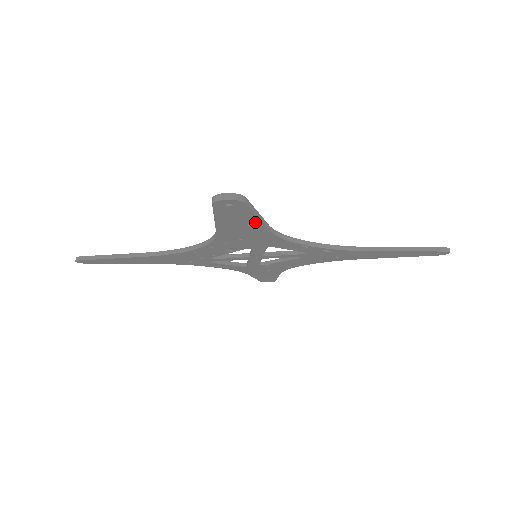
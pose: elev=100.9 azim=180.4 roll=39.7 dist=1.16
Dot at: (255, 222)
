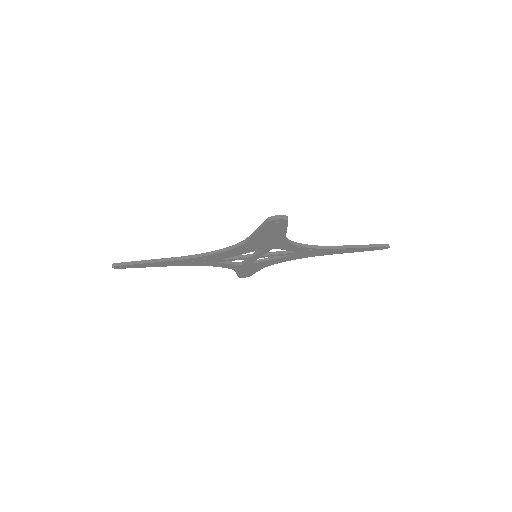
Dot at: (282, 232)
